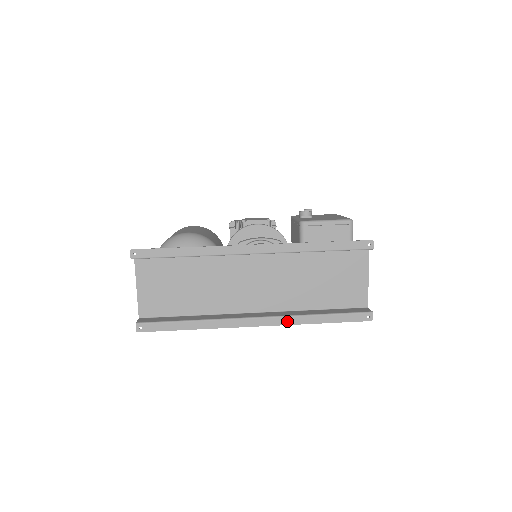
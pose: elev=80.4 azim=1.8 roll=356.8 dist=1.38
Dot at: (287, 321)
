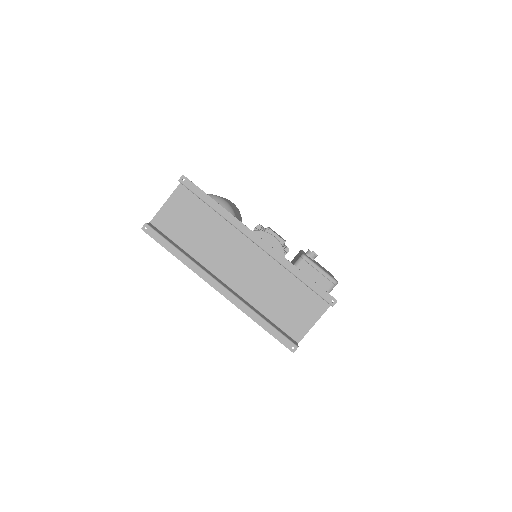
Dot at: (239, 305)
